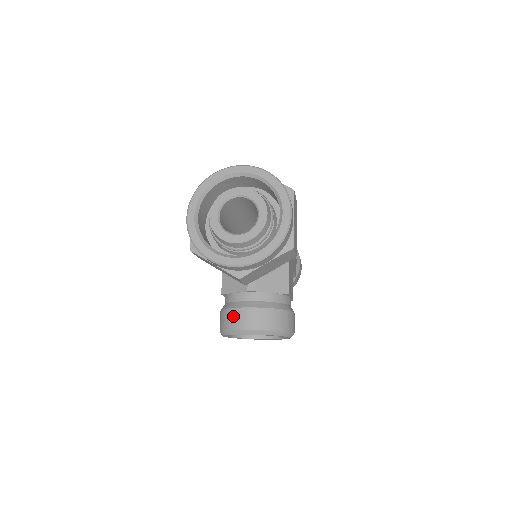
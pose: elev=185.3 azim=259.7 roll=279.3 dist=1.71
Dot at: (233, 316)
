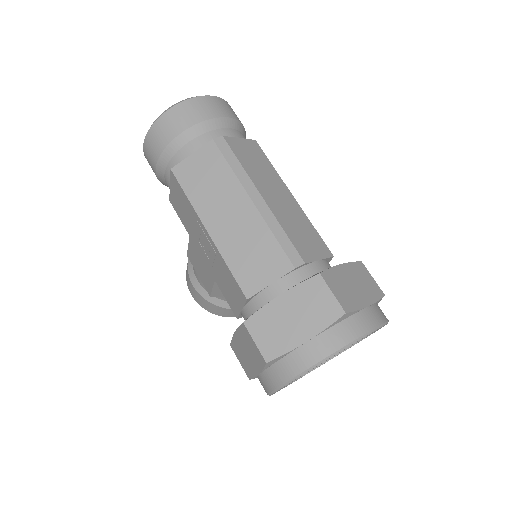
Dot at: (233, 313)
